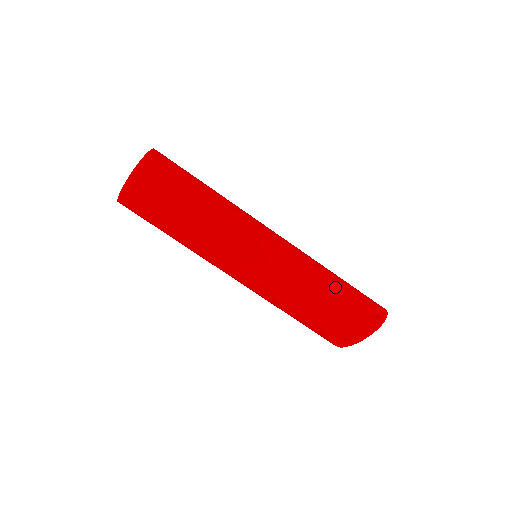
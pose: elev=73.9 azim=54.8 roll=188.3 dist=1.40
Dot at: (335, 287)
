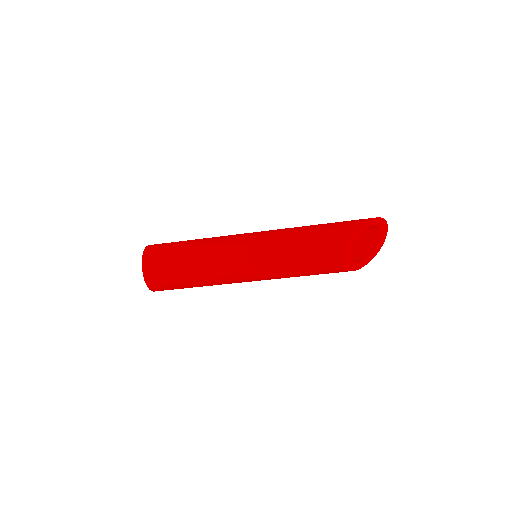
Dot at: (316, 239)
